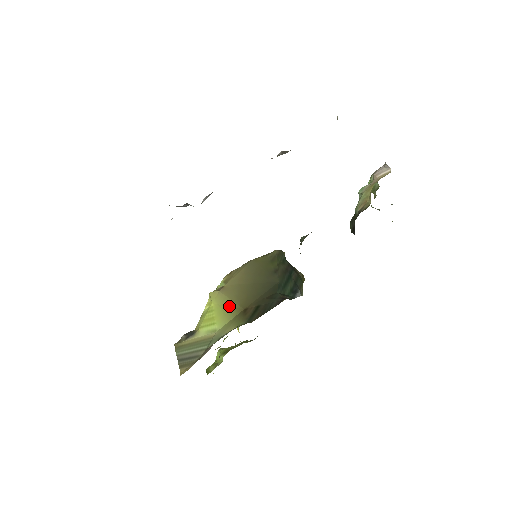
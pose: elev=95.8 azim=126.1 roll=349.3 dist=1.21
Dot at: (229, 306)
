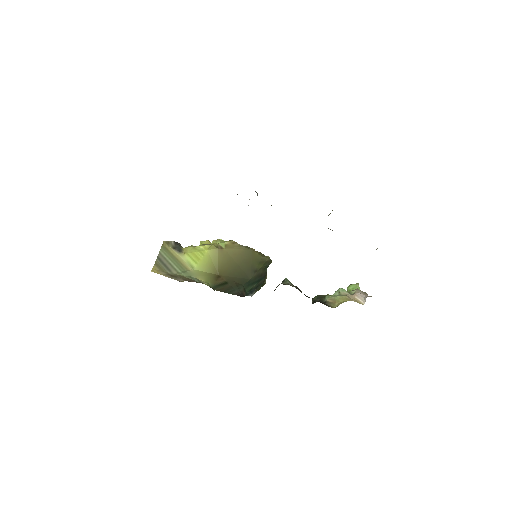
Dot at: (214, 263)
